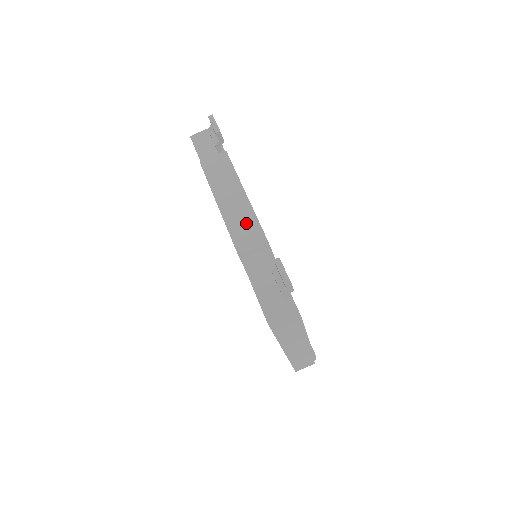
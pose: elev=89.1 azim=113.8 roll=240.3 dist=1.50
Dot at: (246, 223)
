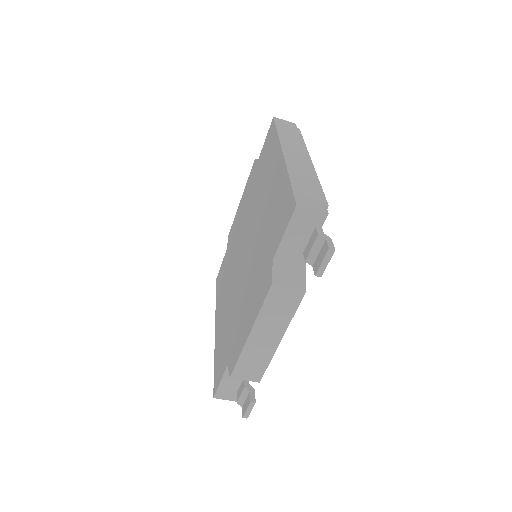
Dot at: (258, 362)
